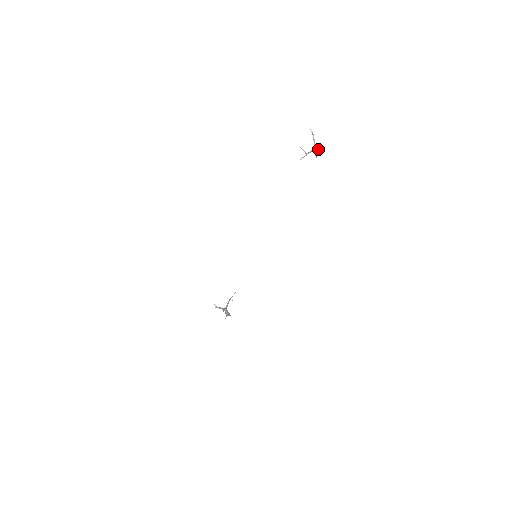
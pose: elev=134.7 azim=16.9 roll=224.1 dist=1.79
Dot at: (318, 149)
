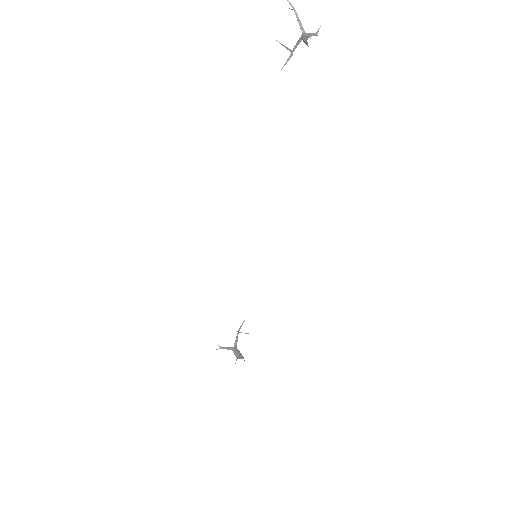
Dot at: (310, 35)
